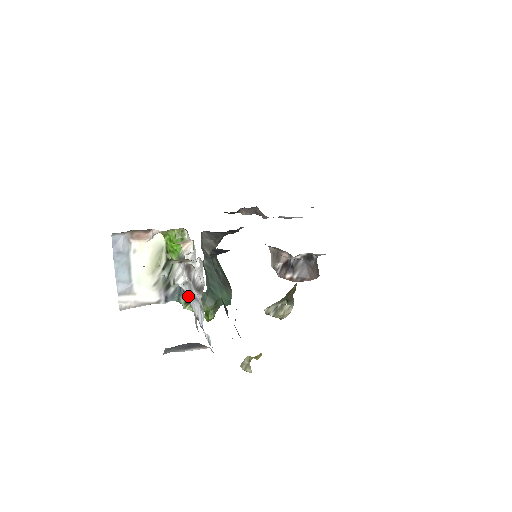
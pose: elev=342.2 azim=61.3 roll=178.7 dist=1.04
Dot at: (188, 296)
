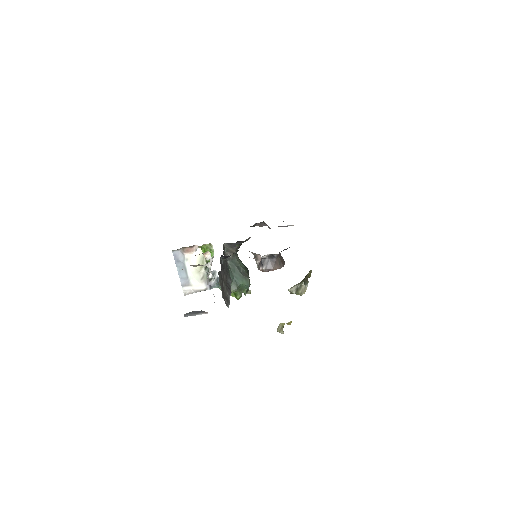
Dot at: occluded
